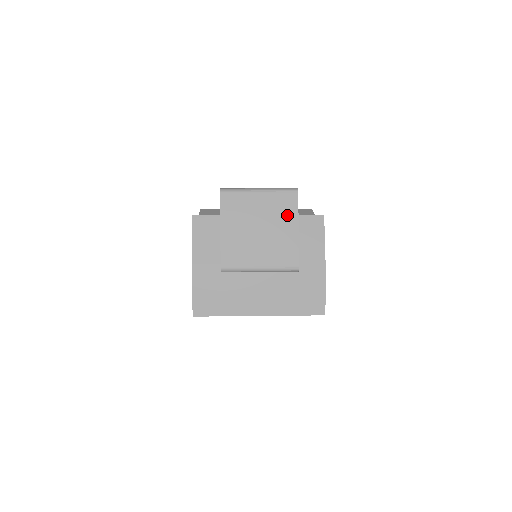
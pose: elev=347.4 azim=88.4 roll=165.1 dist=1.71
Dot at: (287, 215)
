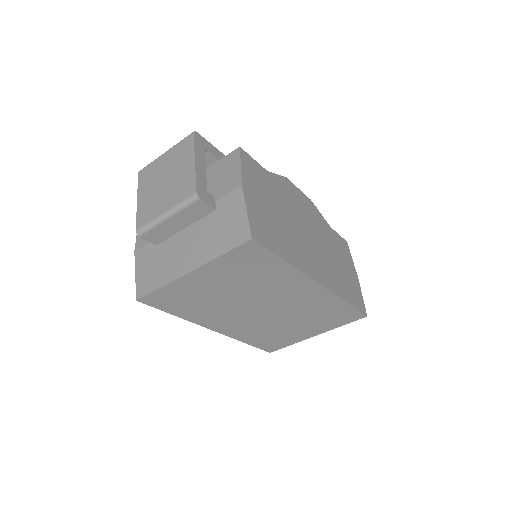
Dot at: (185, 156)
